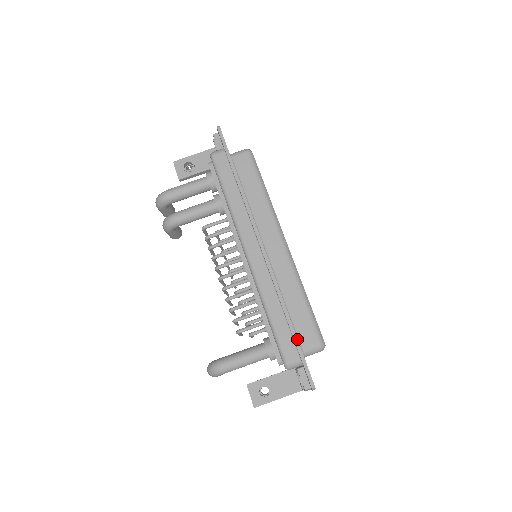
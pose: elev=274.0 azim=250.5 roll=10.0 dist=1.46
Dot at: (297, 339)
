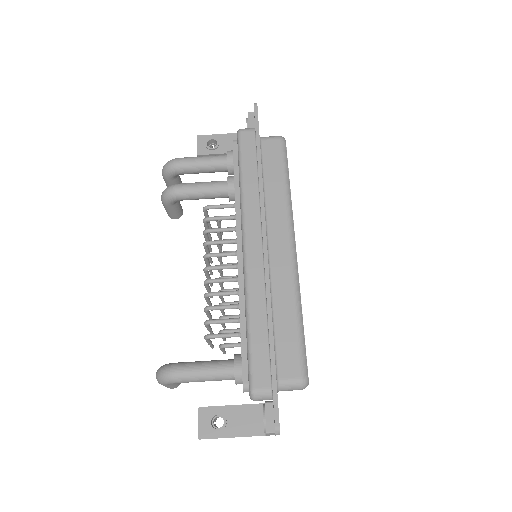
Dot at: occluded
